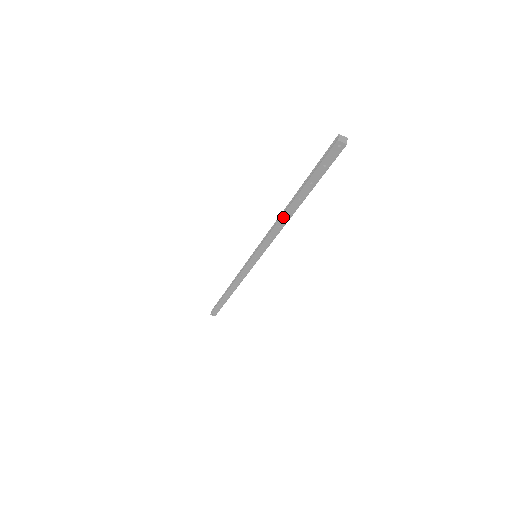
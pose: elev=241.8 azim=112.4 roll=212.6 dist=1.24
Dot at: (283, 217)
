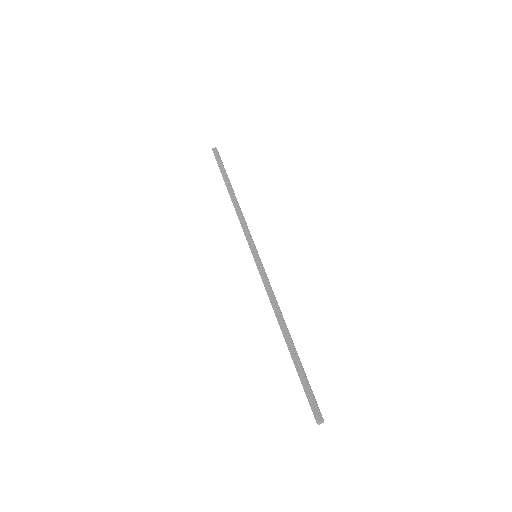
Dot at: (278, 320)
